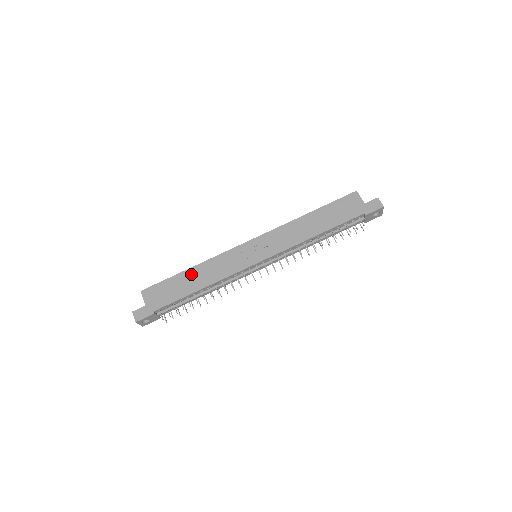
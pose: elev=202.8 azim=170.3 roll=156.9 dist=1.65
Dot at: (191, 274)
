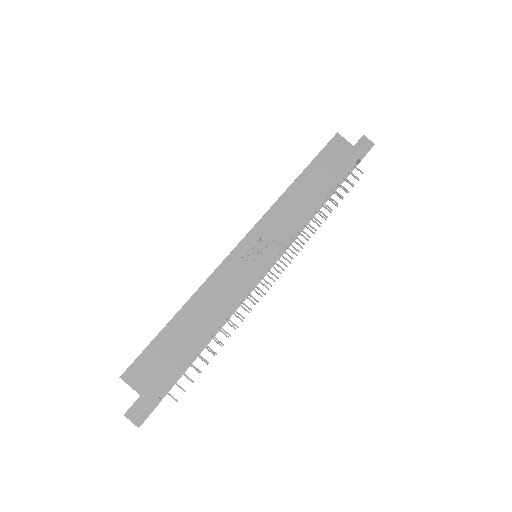
Dot at: (186, 318)
